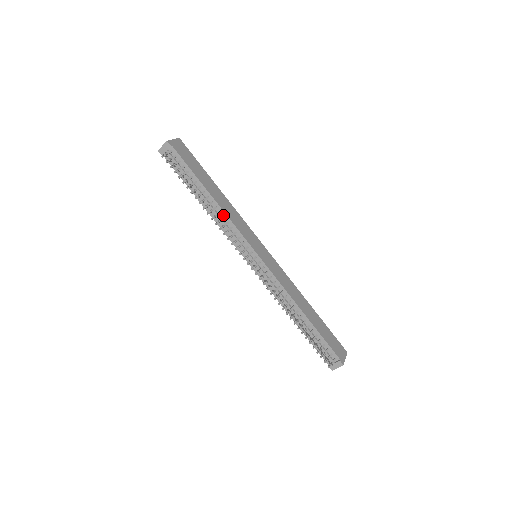
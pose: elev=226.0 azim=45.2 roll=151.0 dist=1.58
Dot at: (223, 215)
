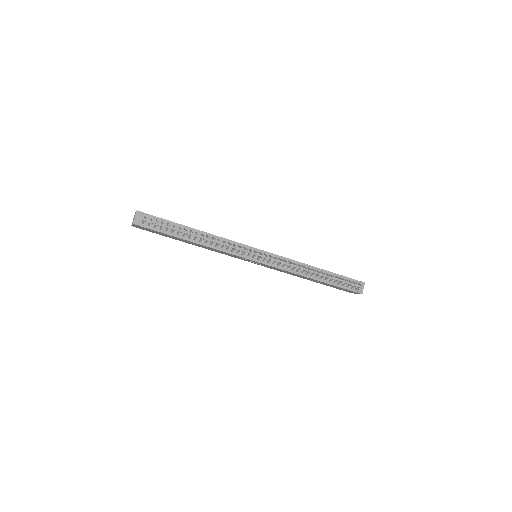
Dot at: (216, 238)
